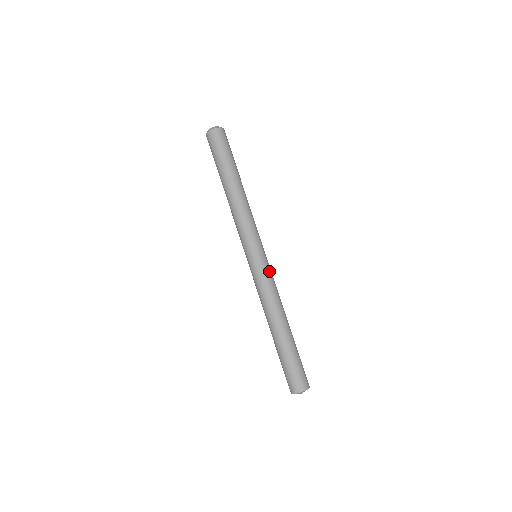
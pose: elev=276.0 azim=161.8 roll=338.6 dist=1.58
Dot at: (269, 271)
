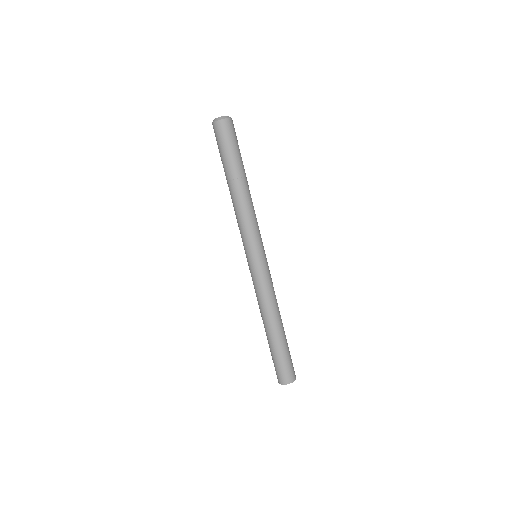
Dot at: (269, 273)
